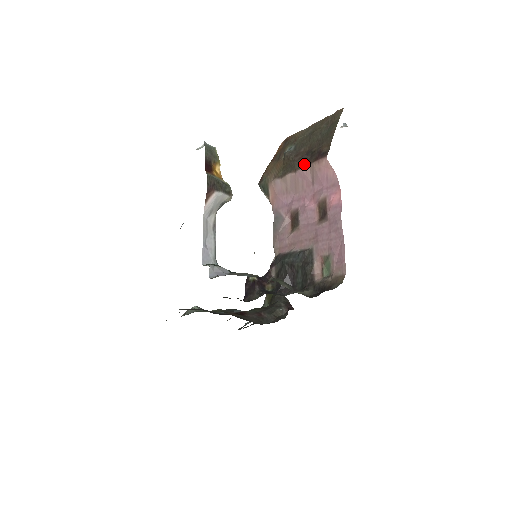
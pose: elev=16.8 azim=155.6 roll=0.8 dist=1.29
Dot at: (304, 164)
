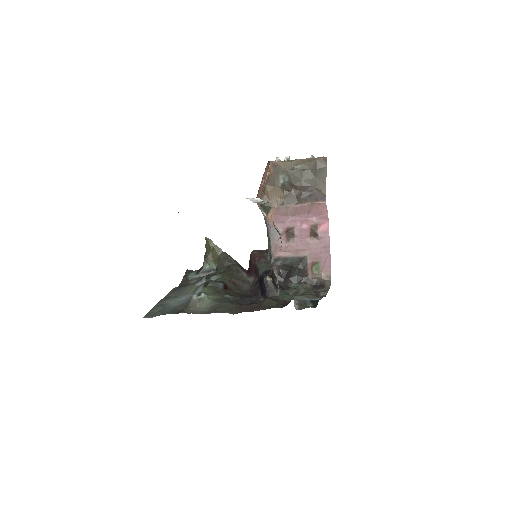
Dot at: (305, 200)
